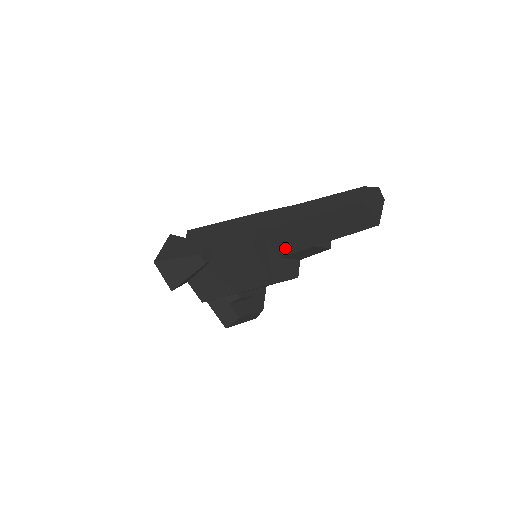
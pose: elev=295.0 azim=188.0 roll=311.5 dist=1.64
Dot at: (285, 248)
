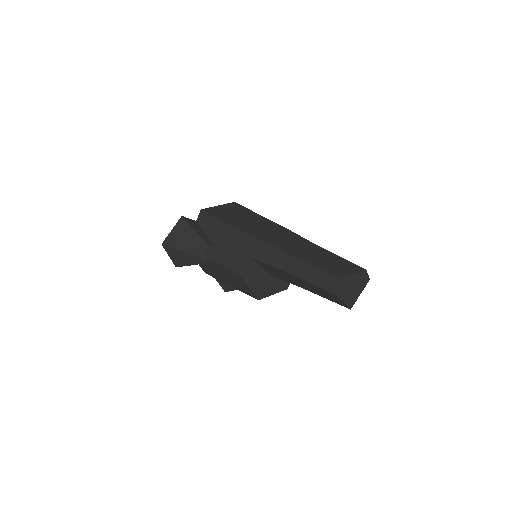
Dot at: (275, 275)
